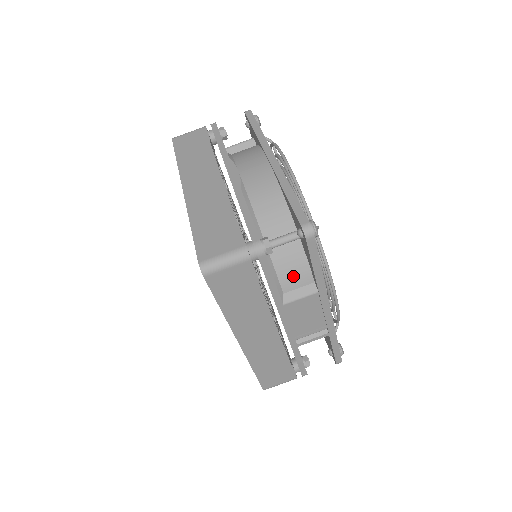
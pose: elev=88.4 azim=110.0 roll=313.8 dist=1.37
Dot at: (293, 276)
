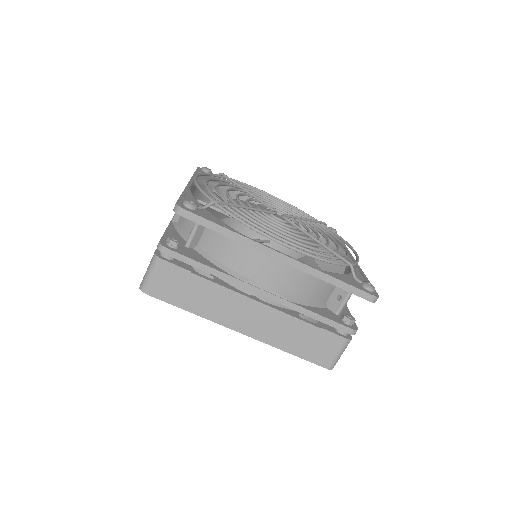
Dot at: occluded
